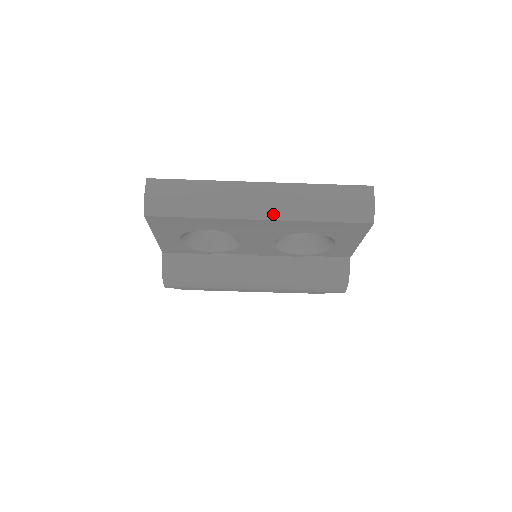
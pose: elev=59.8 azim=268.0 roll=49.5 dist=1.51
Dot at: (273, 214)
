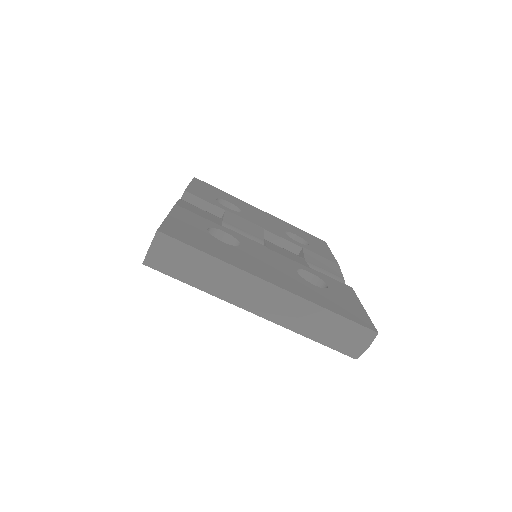
Dot at: (269, 316)
